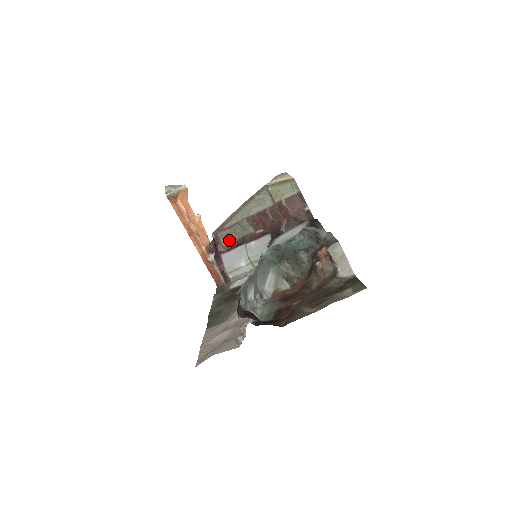
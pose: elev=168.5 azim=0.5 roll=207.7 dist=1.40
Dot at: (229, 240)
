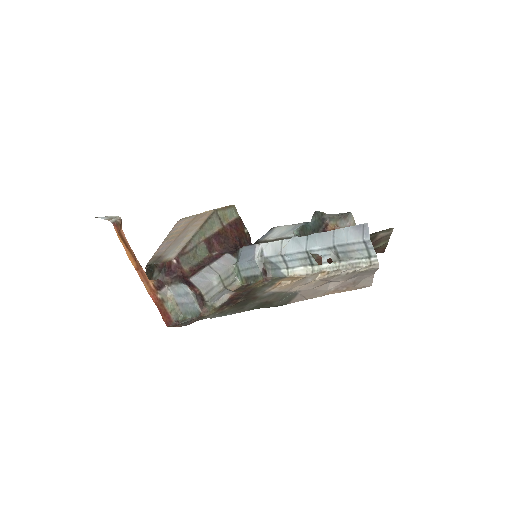
Dot at: (190, 265)
